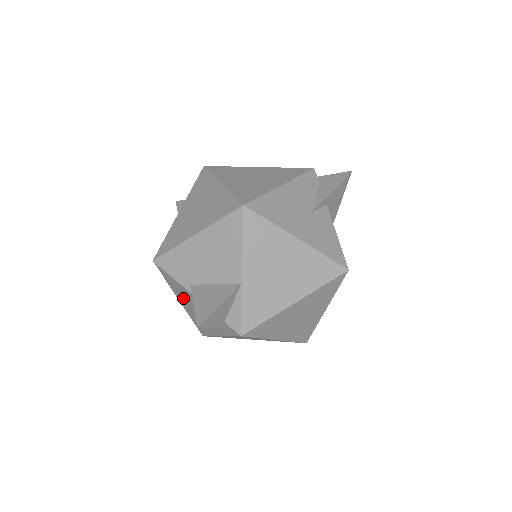
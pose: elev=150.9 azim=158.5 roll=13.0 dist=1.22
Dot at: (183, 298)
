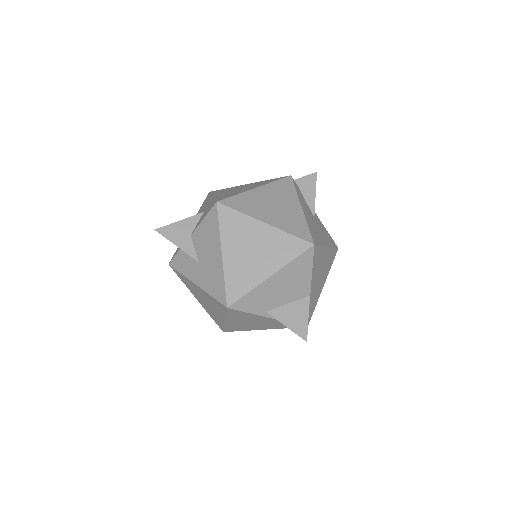
Dot at: (240, 320)
